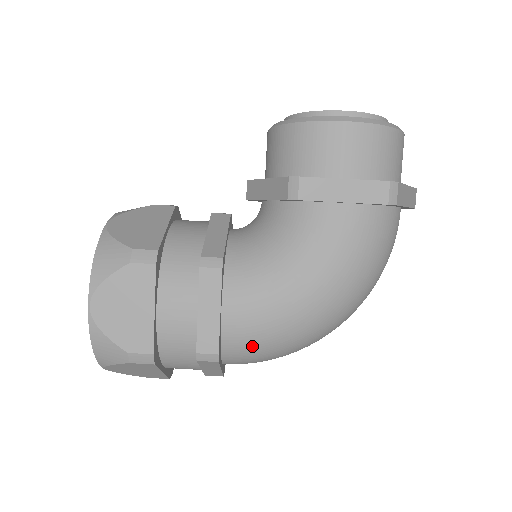
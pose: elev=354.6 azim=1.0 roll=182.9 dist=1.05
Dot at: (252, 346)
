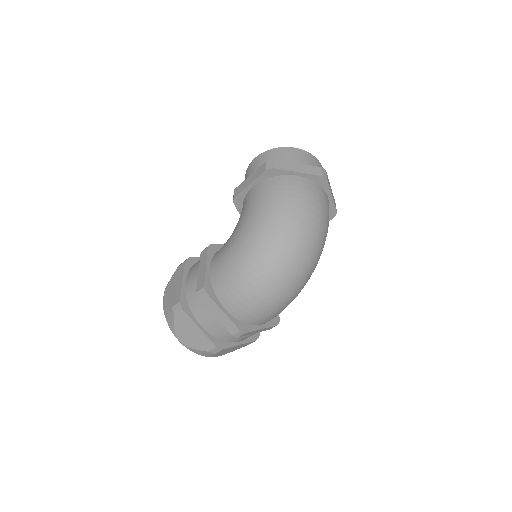
Dot at: (226, 281)
